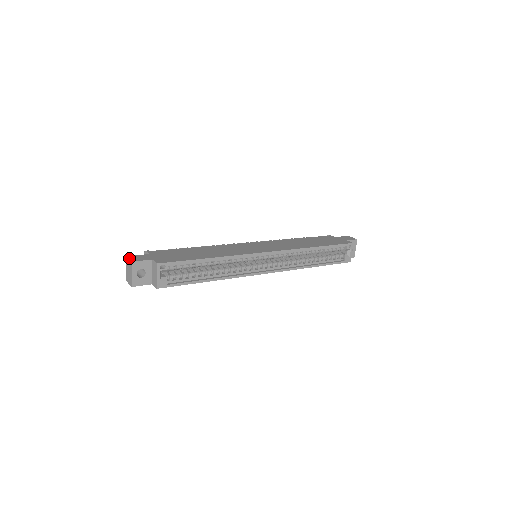
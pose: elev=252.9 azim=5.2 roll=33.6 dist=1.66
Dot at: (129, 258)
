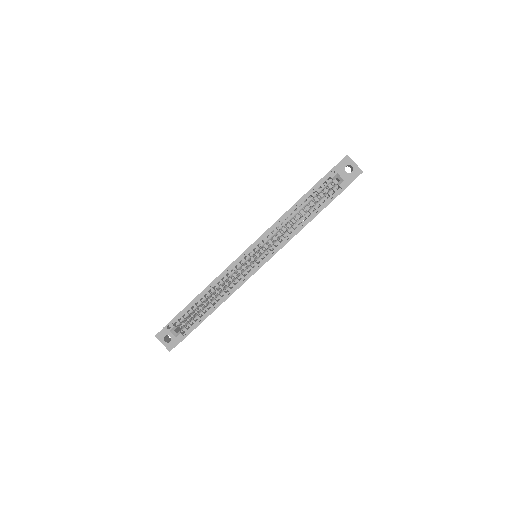
Dot at: occluded
